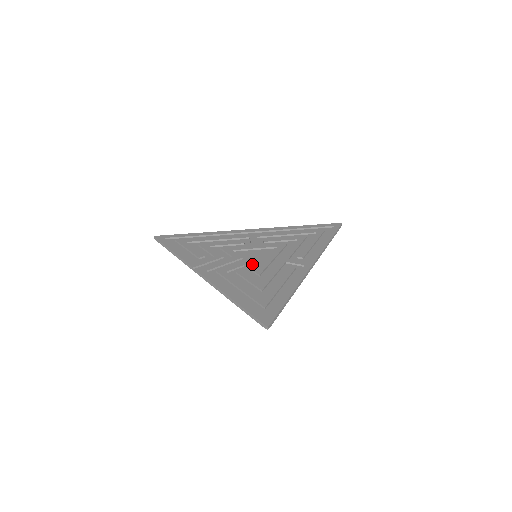
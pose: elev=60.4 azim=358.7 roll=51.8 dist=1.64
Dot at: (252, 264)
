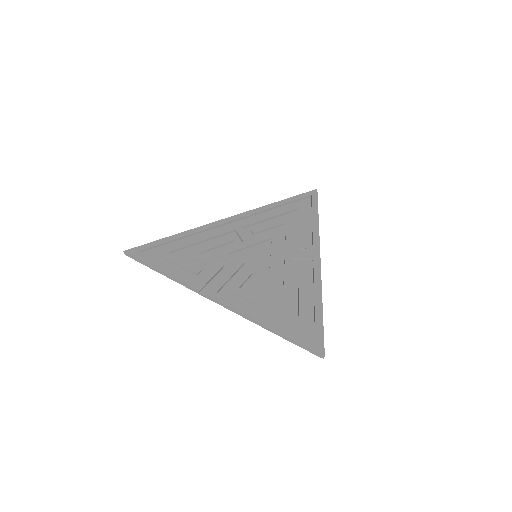
Dot at: (260, 270)
